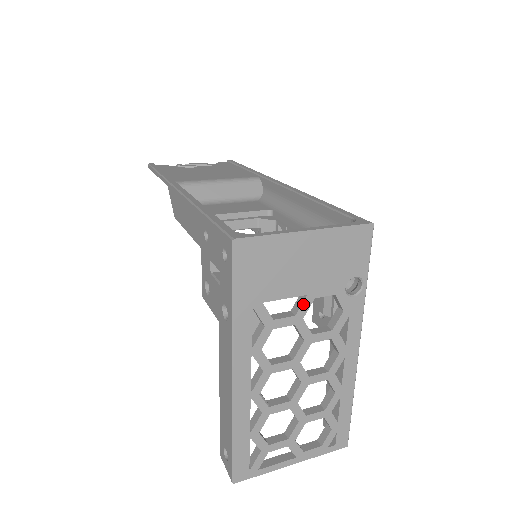
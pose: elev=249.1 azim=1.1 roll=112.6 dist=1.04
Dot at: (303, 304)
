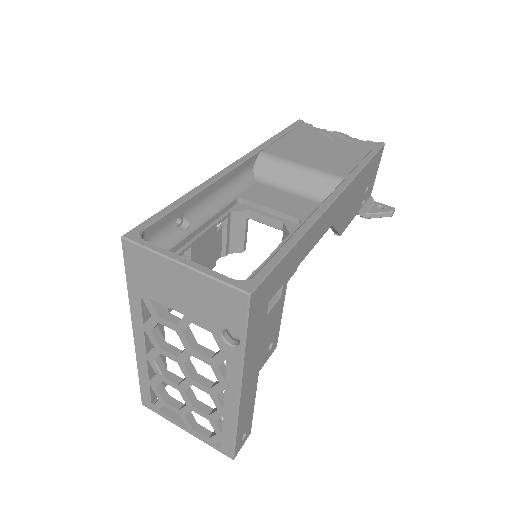
Dot at: (182, 320)
